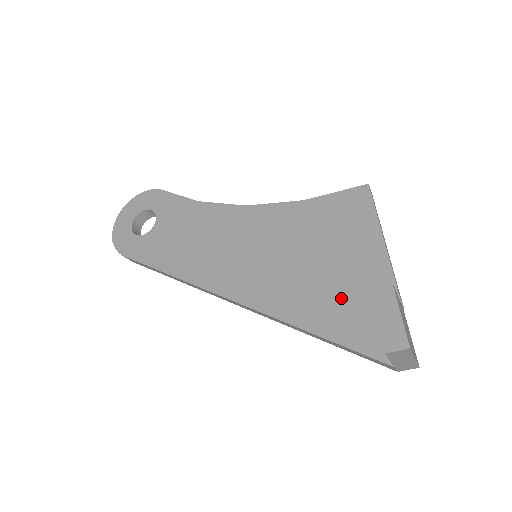
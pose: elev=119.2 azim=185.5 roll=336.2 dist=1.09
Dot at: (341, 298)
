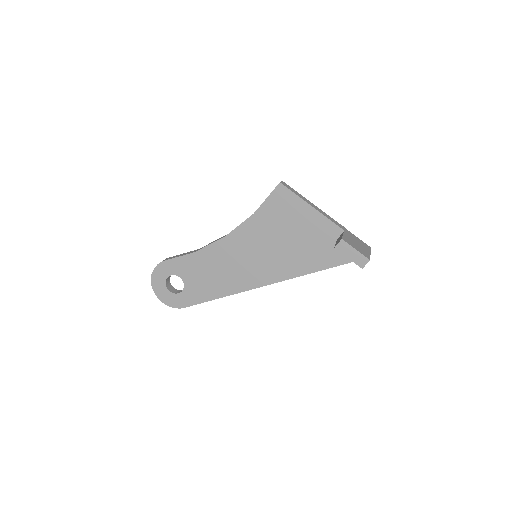
Dot at: (317, 248)
